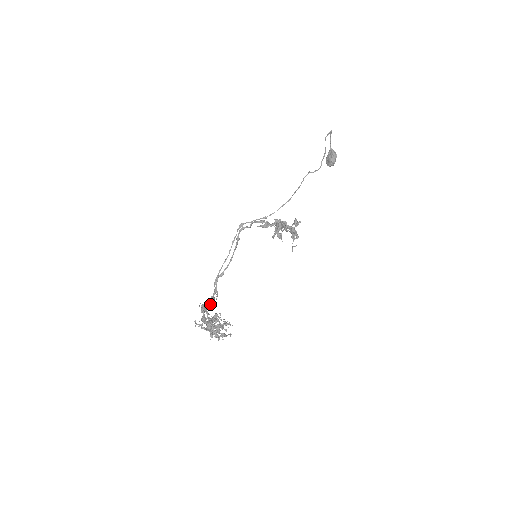
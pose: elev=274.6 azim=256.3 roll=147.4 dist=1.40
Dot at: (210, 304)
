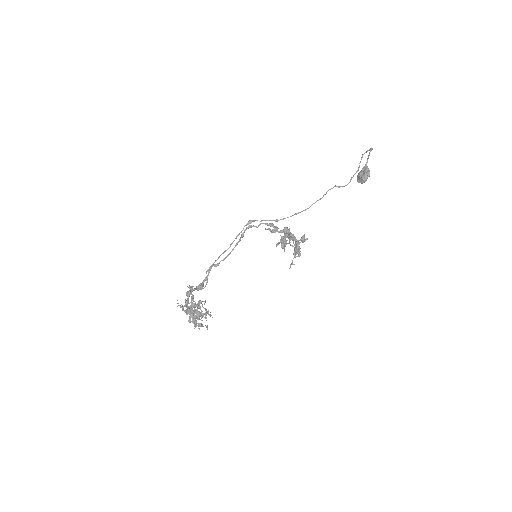
Dot at: (197, 290)
